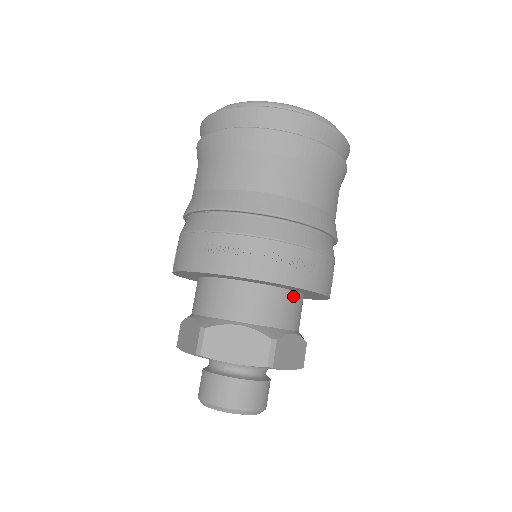
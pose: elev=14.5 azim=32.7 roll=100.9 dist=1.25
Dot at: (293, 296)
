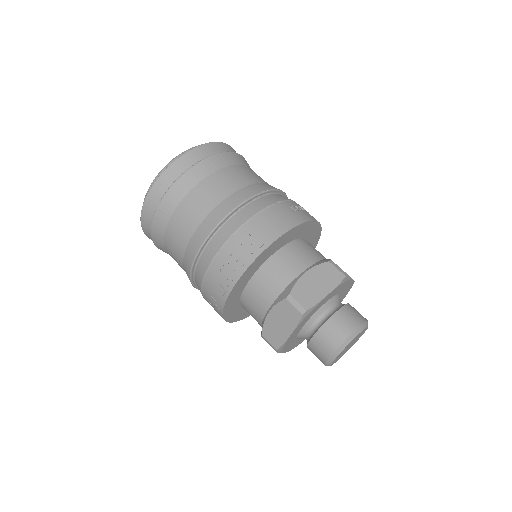
Dot at: occluded
